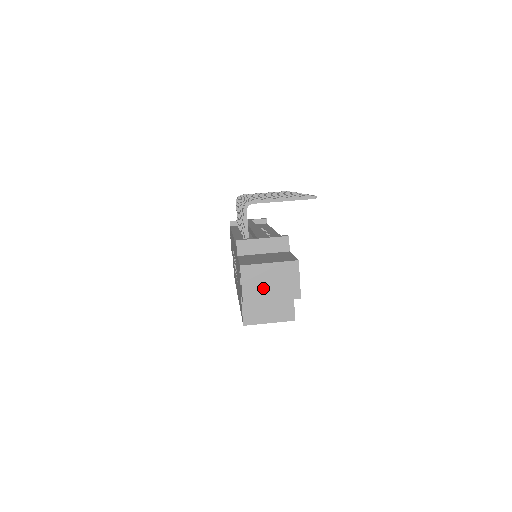
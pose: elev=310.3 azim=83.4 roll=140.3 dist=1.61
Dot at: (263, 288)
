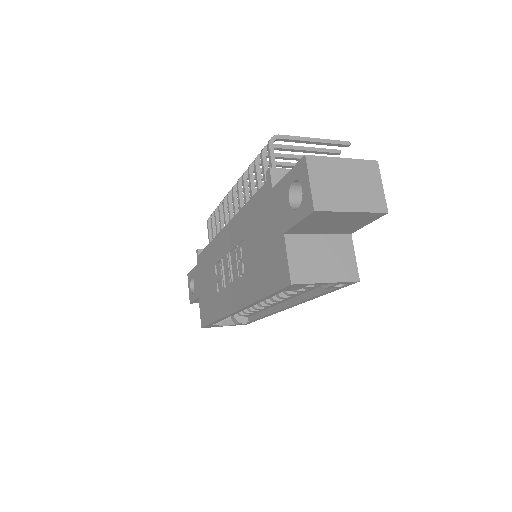
Dot at: (338, 191)
